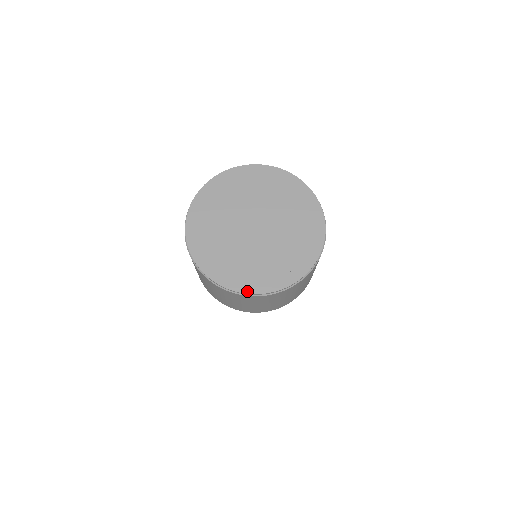
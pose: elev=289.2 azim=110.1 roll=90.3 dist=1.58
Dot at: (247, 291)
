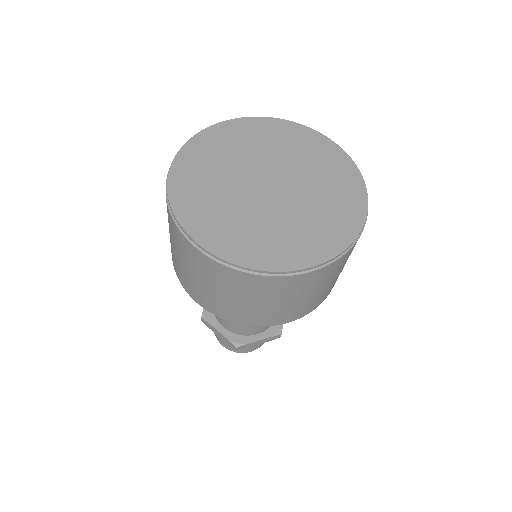
Dot at: (277, 268)
